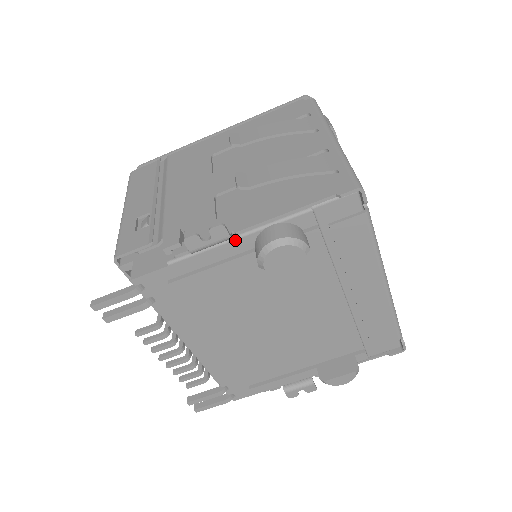
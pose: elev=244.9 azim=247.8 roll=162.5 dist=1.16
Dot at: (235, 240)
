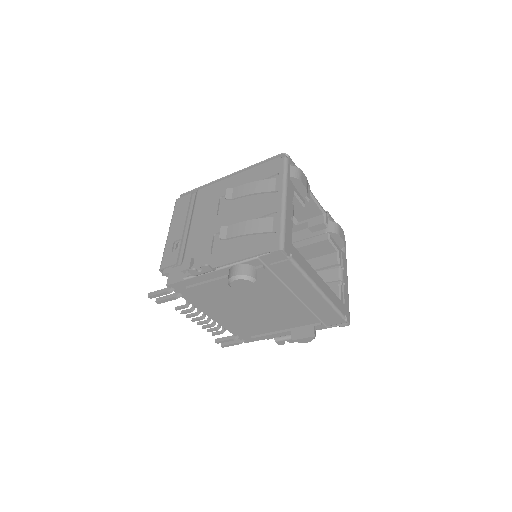
Dot at: (217, 270)
